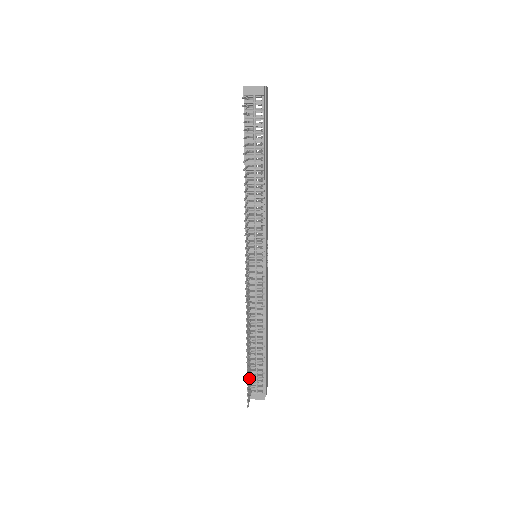
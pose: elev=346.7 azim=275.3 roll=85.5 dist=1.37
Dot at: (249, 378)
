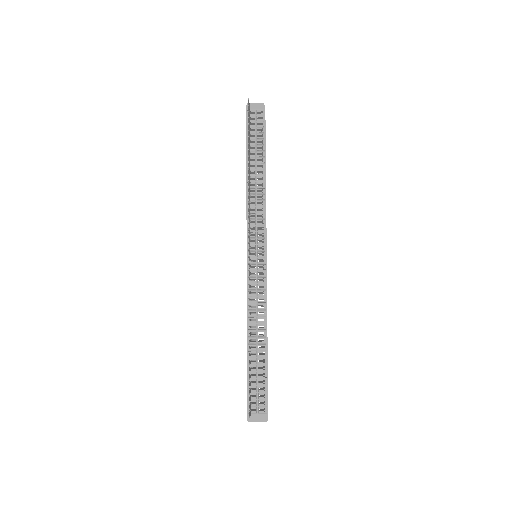
Dot at: (249, 389)
